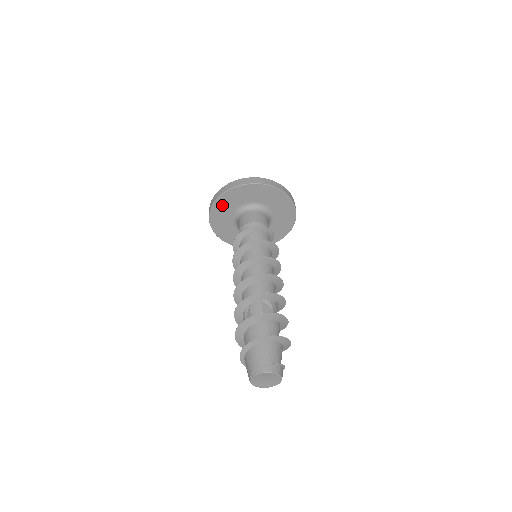
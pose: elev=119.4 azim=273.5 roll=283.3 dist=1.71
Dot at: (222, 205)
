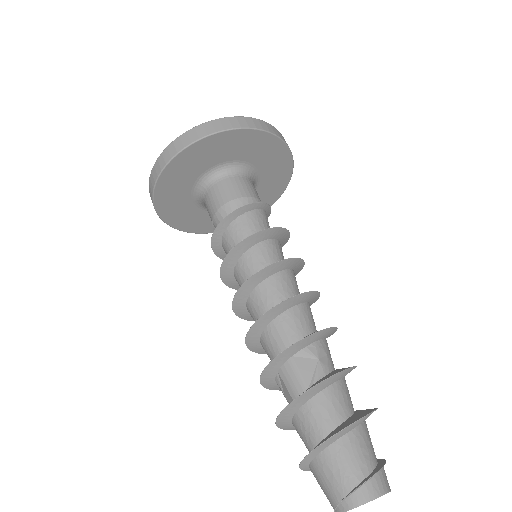
Dot at: (167, 199)
